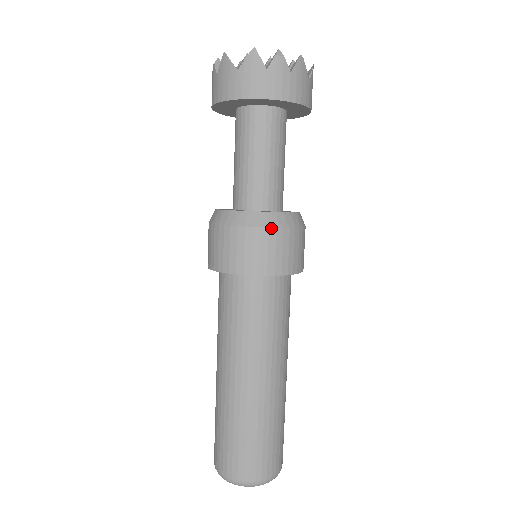
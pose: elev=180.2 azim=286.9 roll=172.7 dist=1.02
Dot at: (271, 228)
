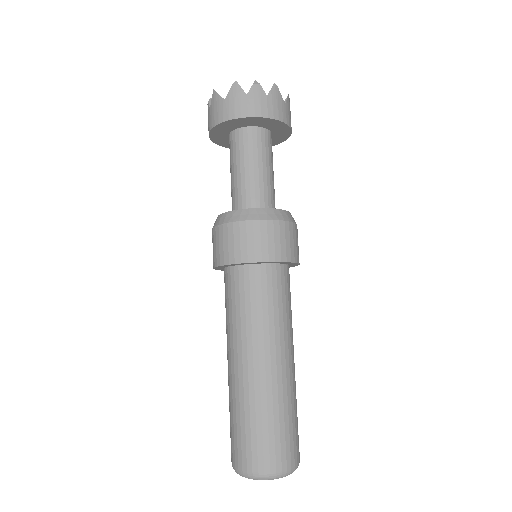
Dot at: (262, 220)
